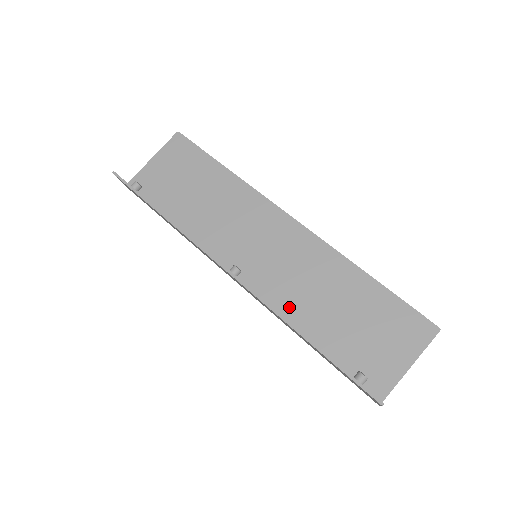
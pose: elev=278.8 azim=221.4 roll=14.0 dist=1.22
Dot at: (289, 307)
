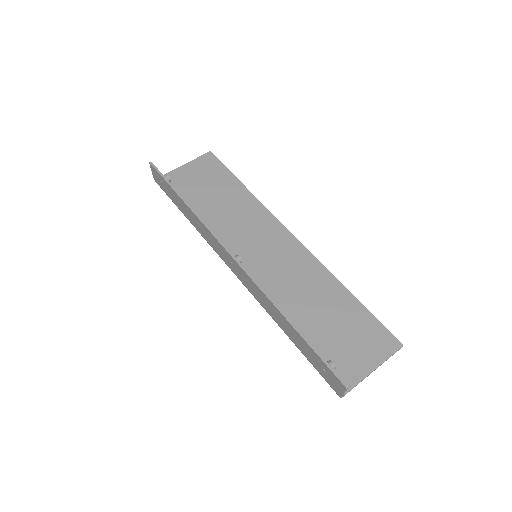
Dot at: (276, 302)
